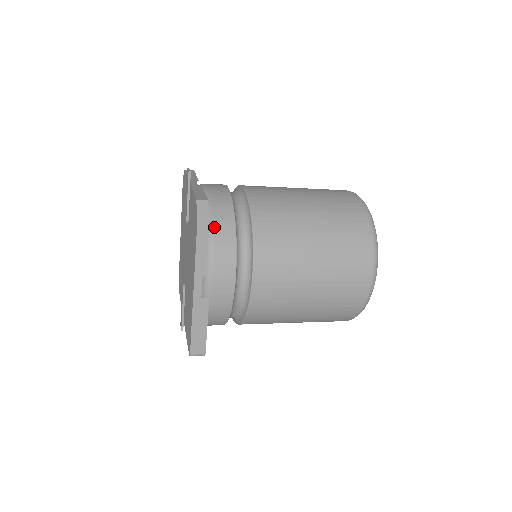
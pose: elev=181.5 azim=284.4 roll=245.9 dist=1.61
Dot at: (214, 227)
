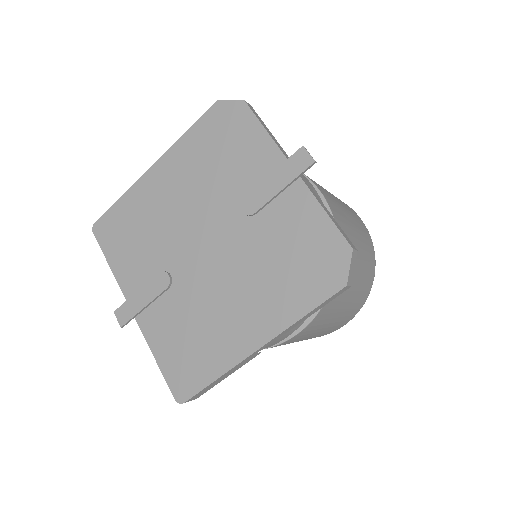
Dot at: occluded
